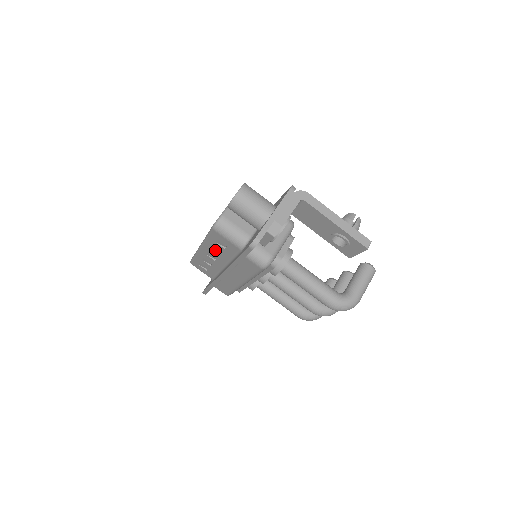
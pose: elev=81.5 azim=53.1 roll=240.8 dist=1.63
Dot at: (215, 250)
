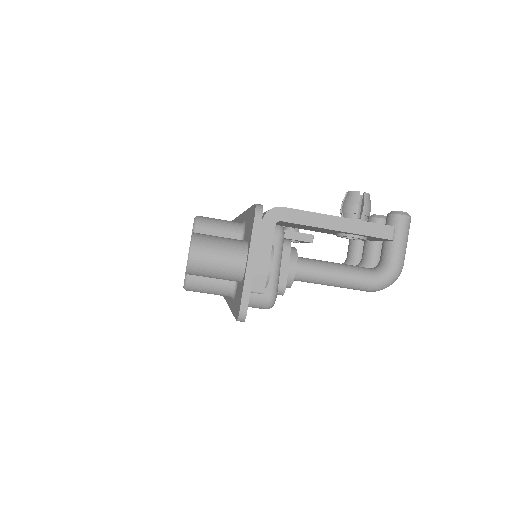
Dot at: occluded
